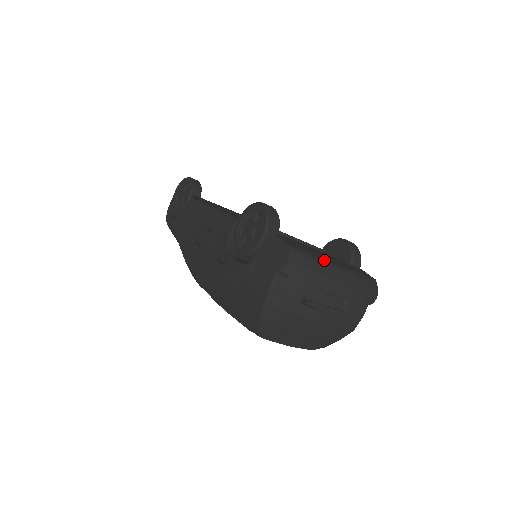
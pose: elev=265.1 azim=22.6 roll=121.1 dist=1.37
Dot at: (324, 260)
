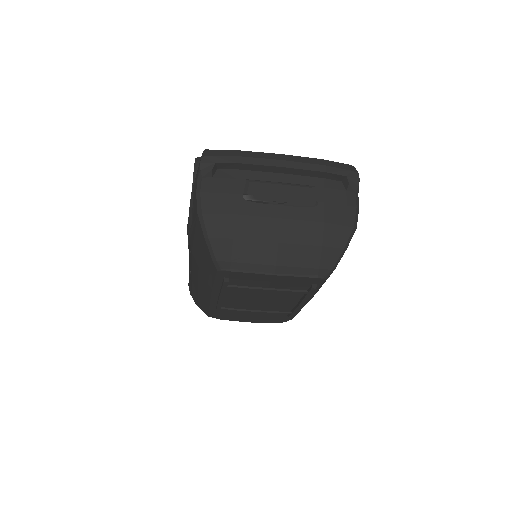
Dot at: (256, 152)
